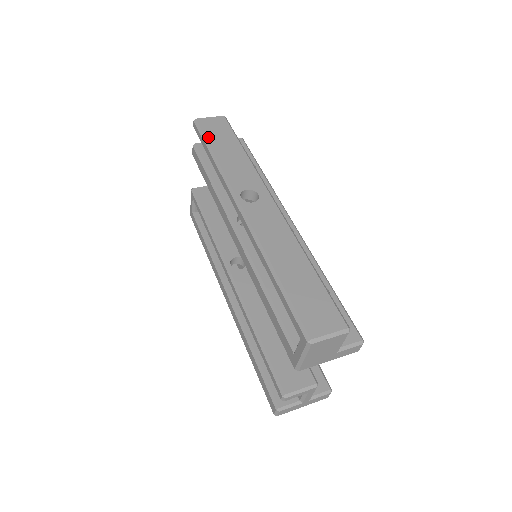
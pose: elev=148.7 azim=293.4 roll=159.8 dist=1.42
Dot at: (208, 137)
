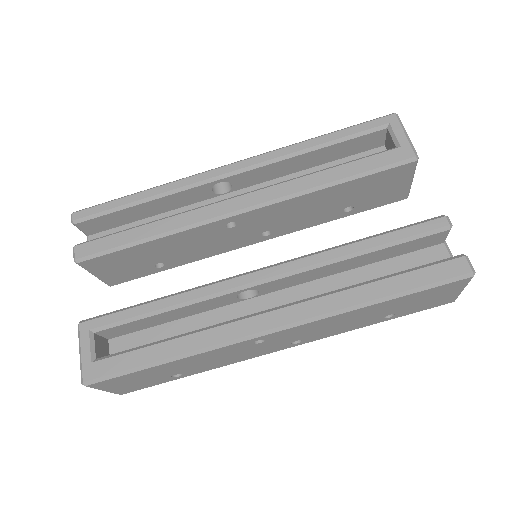
Dot at: occluded
